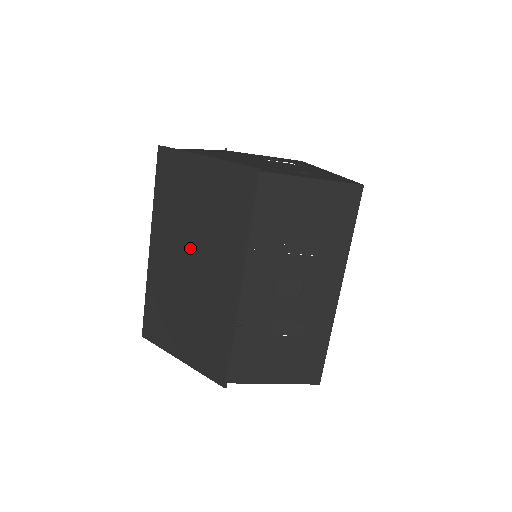
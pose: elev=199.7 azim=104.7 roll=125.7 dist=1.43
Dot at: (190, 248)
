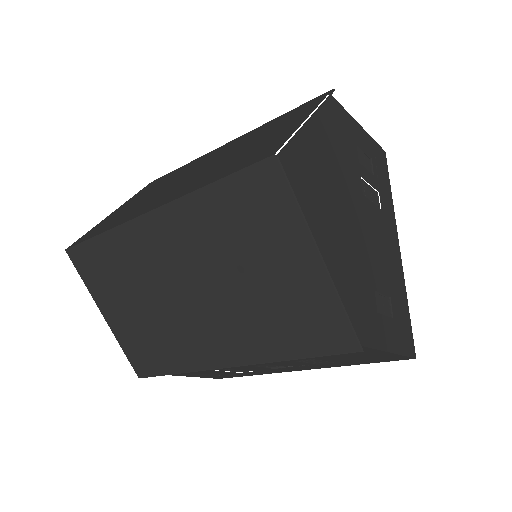
Dot at: (205, 284)
